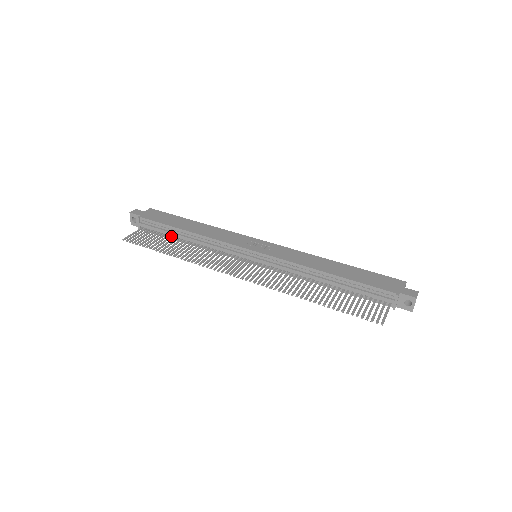
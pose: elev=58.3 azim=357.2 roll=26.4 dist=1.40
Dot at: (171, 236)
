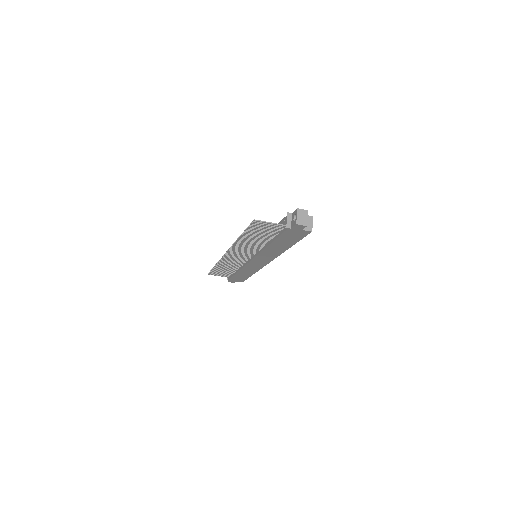
Dot at: (233, 272)
